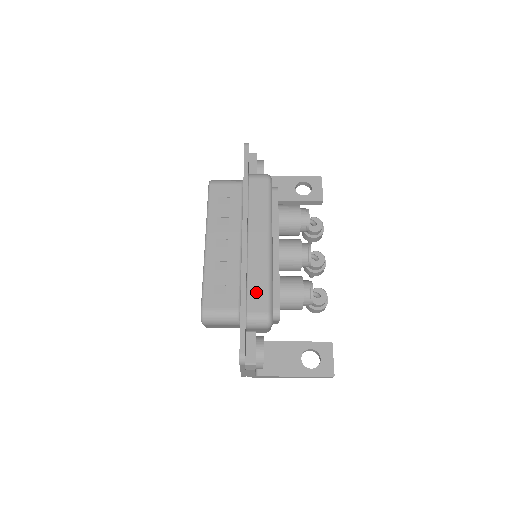
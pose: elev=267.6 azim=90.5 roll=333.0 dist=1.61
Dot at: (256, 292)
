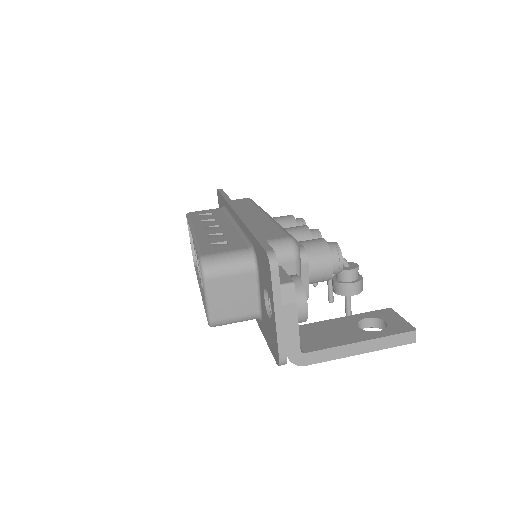
Dot at: (267, 231)
